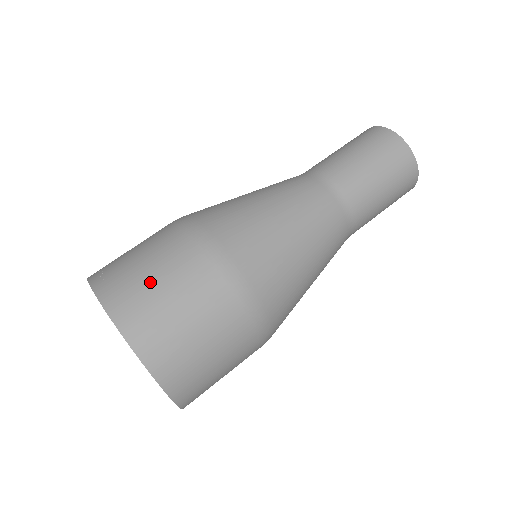
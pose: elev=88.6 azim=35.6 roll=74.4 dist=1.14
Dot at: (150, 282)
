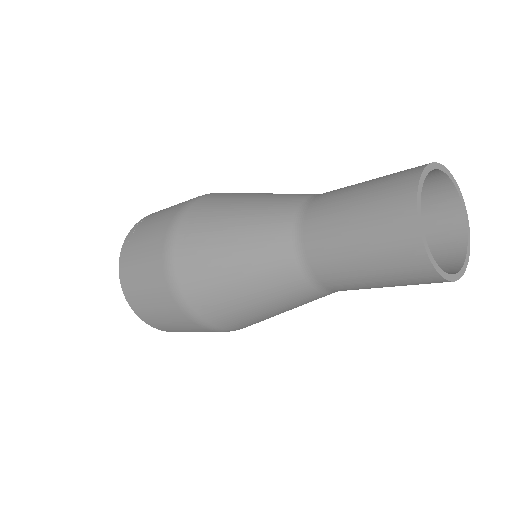
Dot at: (137, 271)
